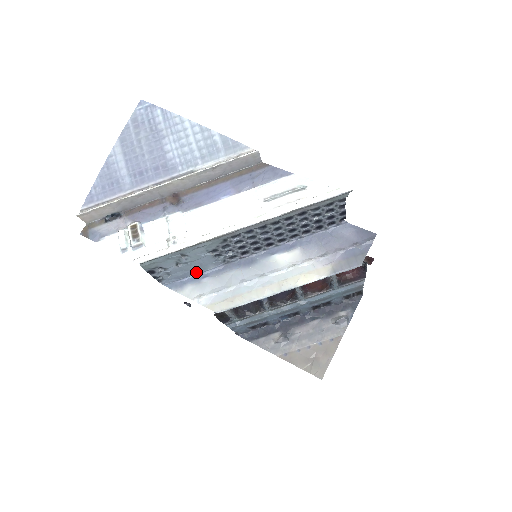
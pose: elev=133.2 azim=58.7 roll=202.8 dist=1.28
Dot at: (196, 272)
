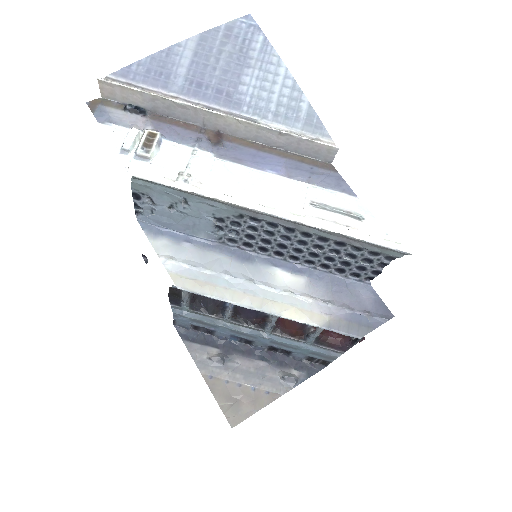
Dot at: (182, 230)
